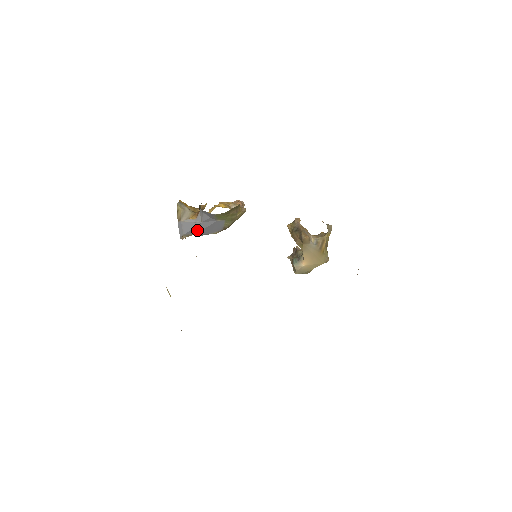
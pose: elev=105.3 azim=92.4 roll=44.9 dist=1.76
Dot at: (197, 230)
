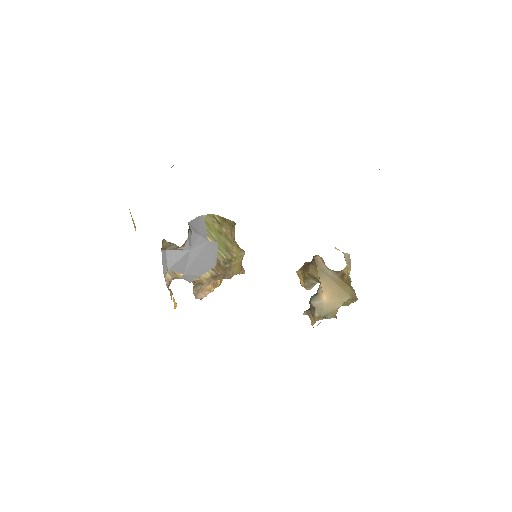
Dot at: (185, 266)
